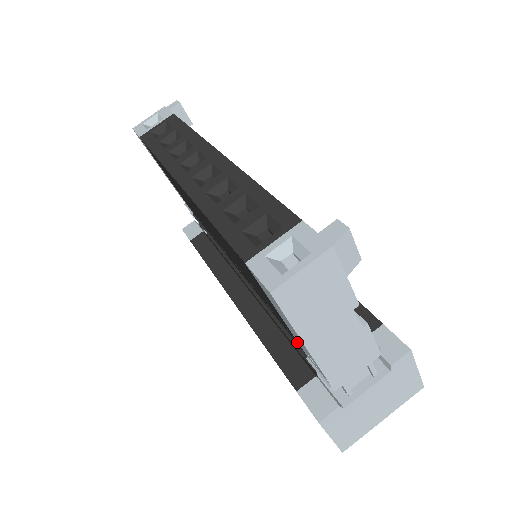
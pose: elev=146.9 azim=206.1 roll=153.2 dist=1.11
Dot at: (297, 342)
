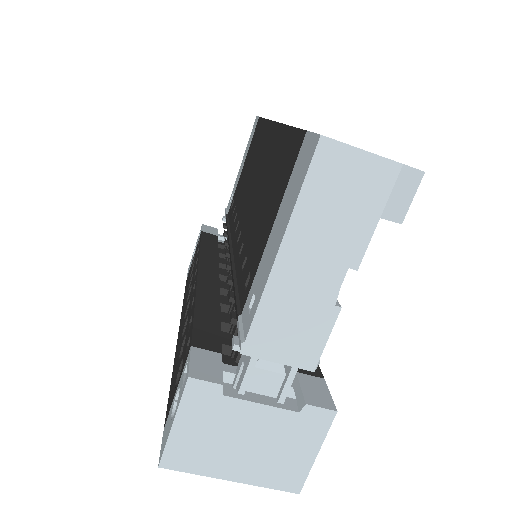
Dot at: (248, 290)
